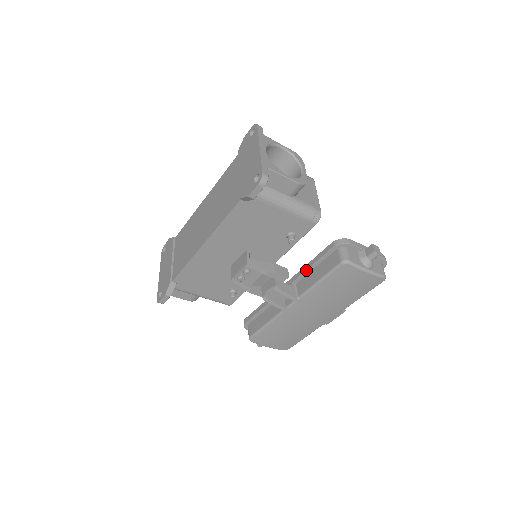
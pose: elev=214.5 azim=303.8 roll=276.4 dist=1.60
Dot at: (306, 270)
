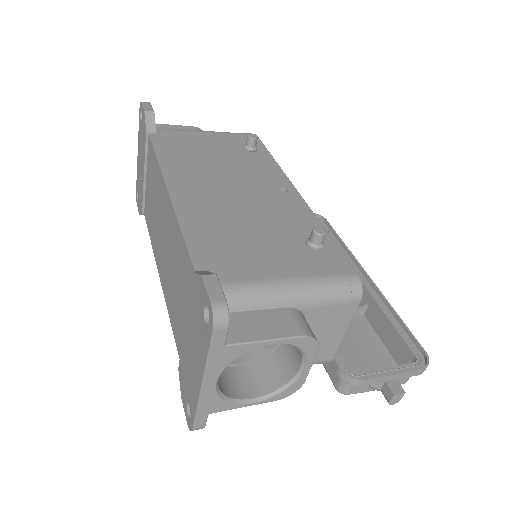
Dot at: occluded
